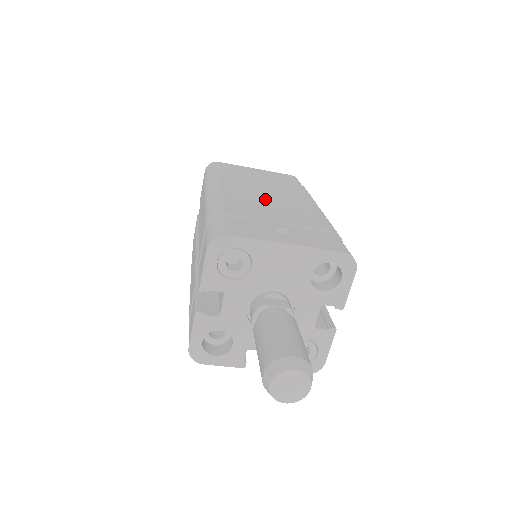
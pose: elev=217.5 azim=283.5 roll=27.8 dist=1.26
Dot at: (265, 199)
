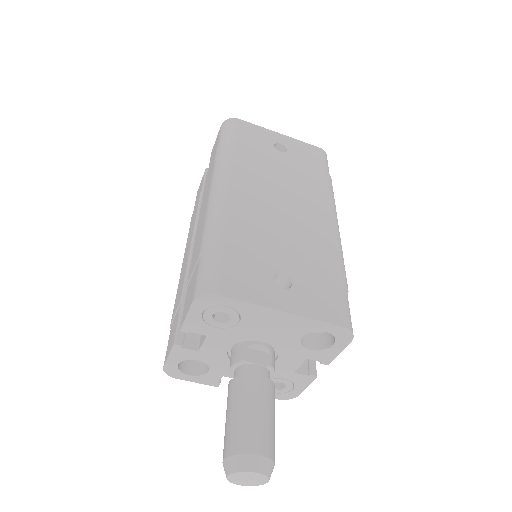
Dot at: (277, 210)
